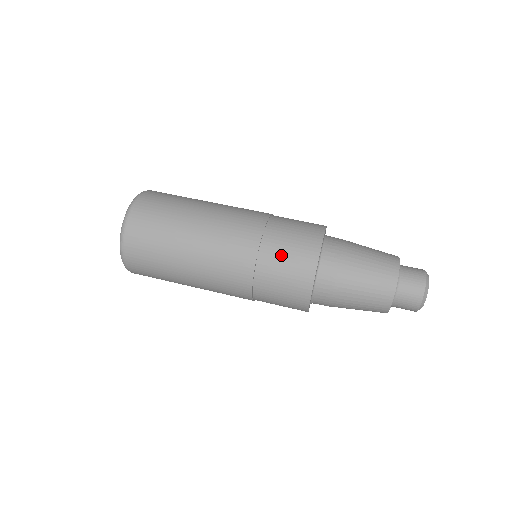
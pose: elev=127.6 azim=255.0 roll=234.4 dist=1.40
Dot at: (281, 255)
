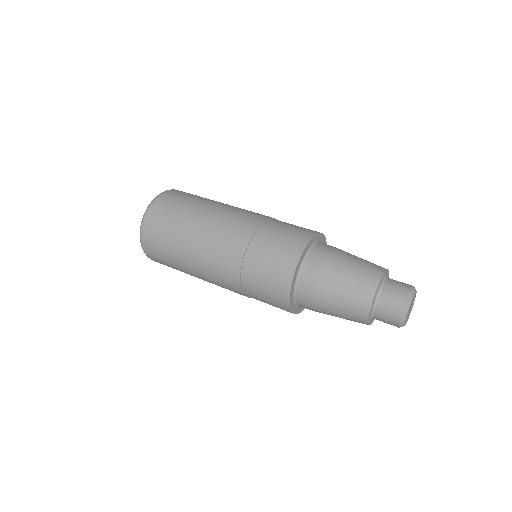
Dot at: (262, 266)
